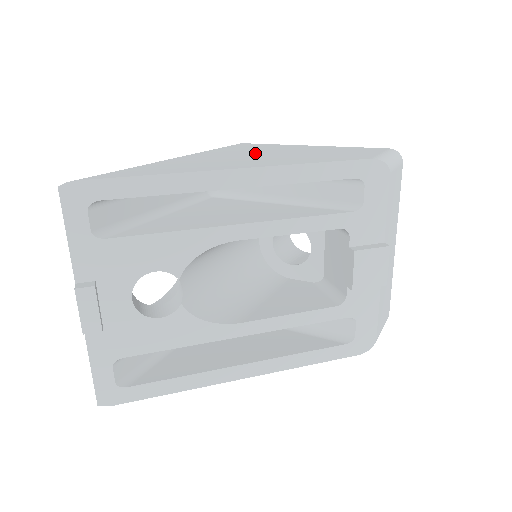
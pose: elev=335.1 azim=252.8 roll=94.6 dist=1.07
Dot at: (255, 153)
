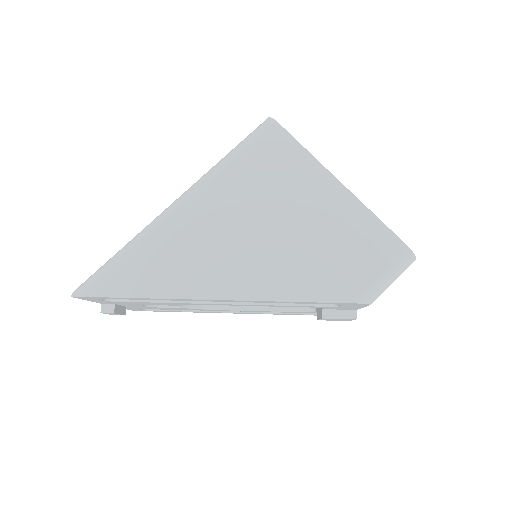
Dot at: (262, 215)
